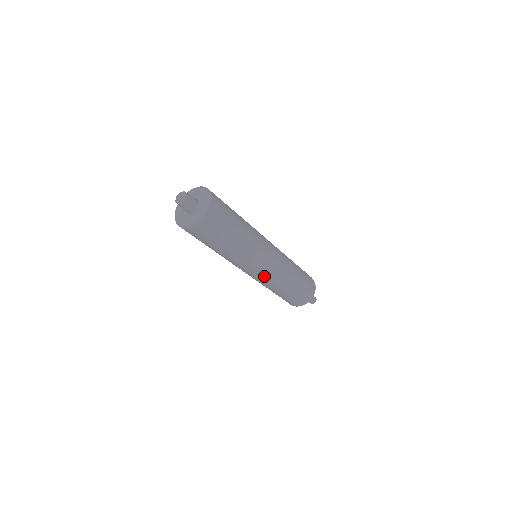
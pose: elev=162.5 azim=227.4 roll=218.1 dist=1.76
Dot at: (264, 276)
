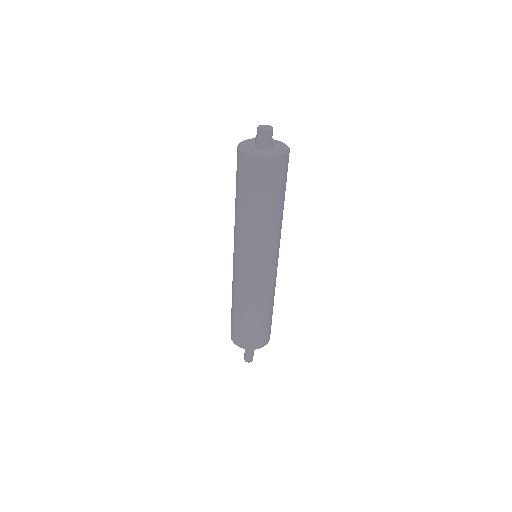
Dot at: (271, 275)
